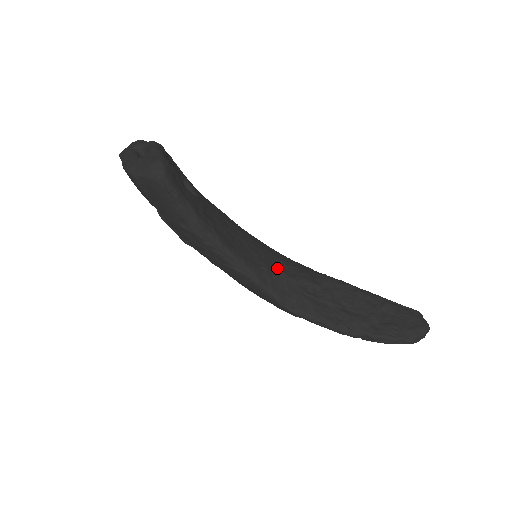
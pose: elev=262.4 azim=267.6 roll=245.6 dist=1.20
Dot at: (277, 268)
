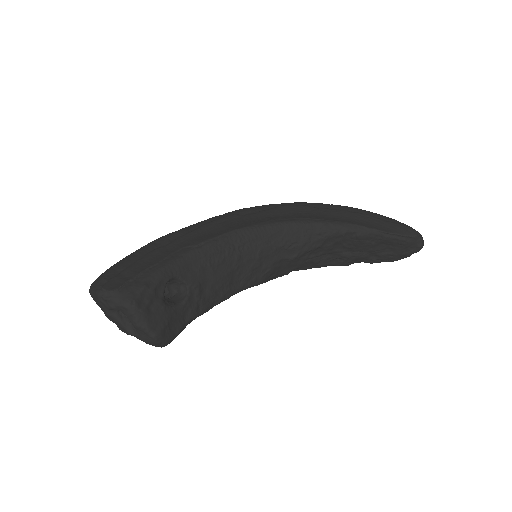
Dot at: (279, 260)
